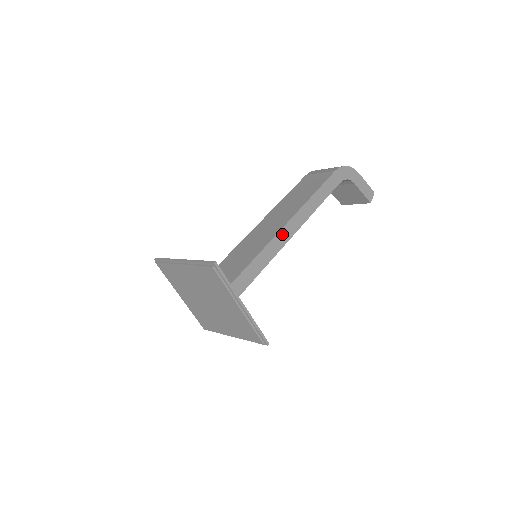
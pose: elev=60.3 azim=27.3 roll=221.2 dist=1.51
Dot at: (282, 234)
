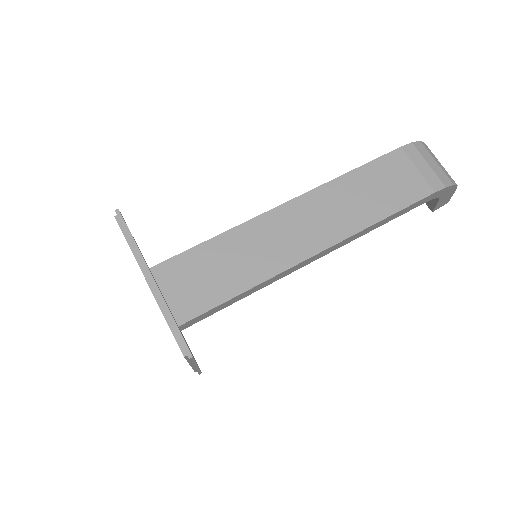
Dot at: (305, 261)
